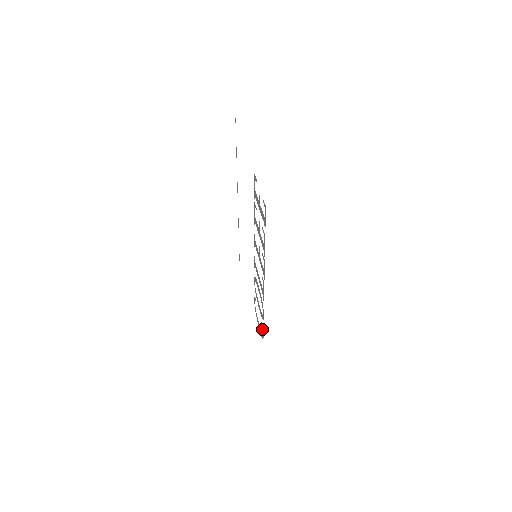
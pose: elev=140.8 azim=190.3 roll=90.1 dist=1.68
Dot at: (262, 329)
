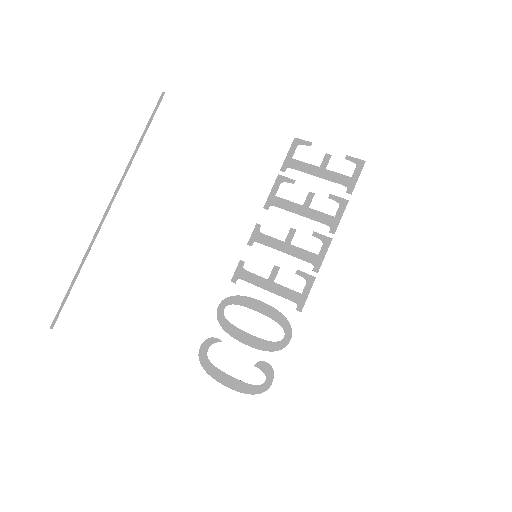
Dot at: (266, 372)
